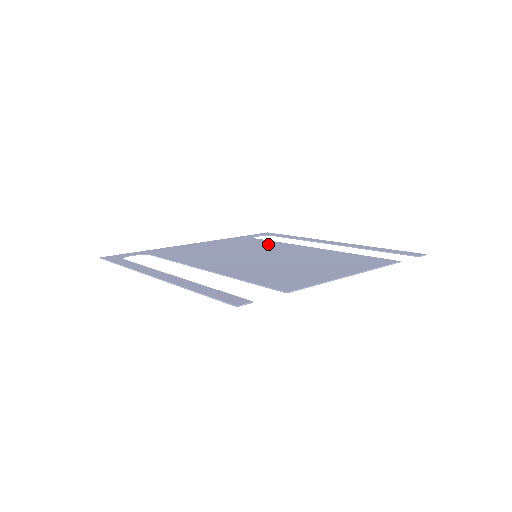
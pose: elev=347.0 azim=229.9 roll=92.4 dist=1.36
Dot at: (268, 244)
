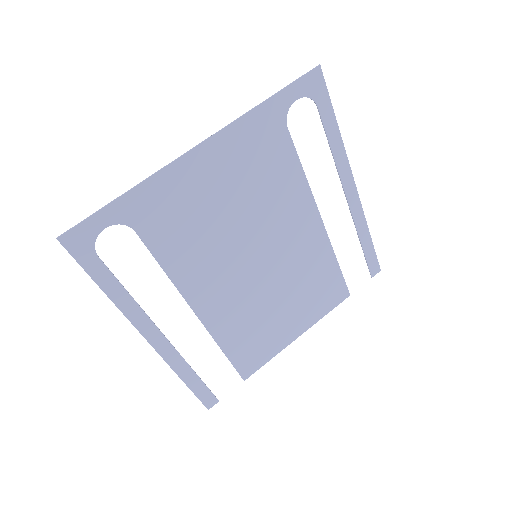
Dot at: (287, 187)
